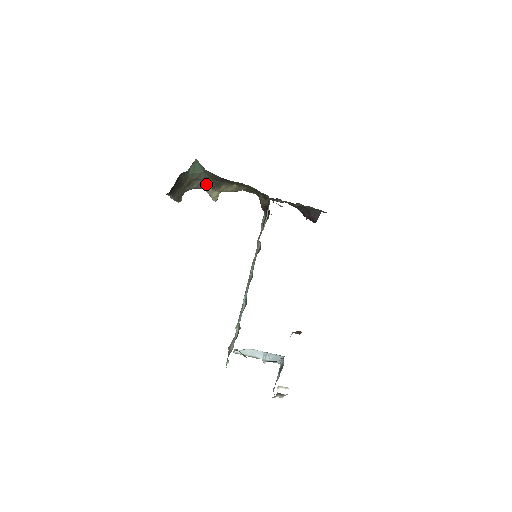
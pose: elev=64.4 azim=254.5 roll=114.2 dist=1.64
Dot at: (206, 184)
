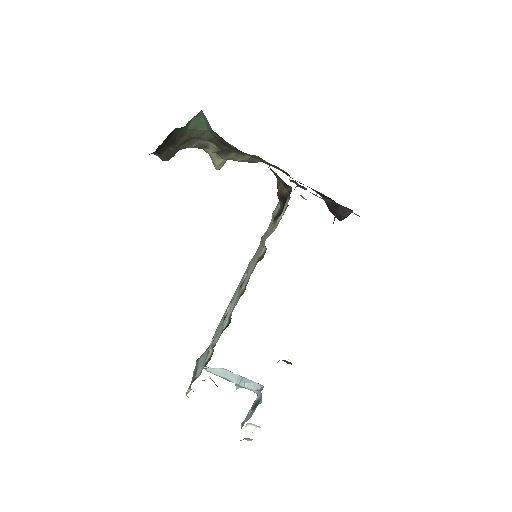
Dot at: (210, 146)
